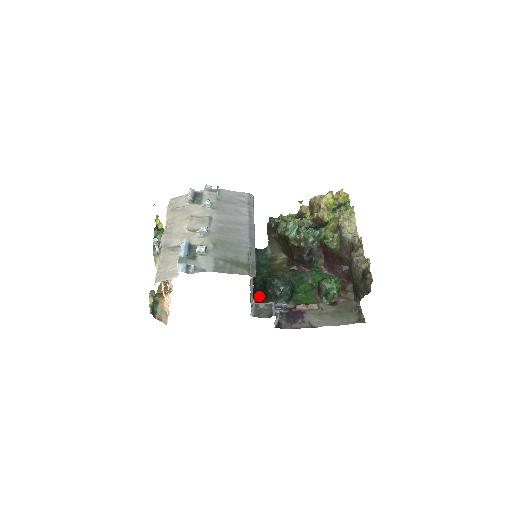
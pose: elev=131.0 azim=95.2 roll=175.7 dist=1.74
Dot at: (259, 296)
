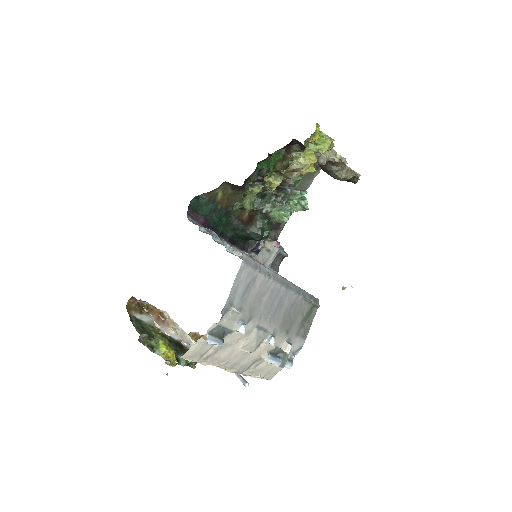
Dot at: (244, 243)
